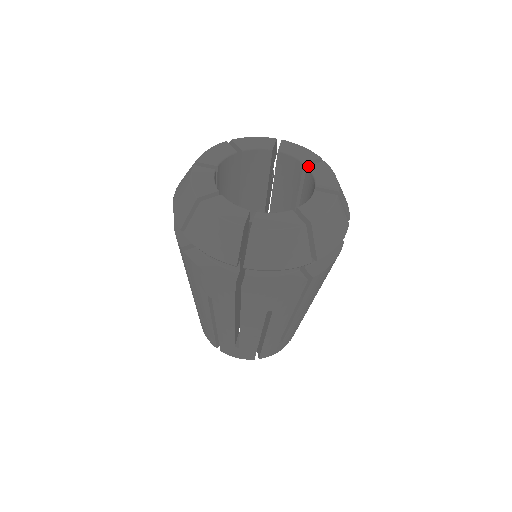
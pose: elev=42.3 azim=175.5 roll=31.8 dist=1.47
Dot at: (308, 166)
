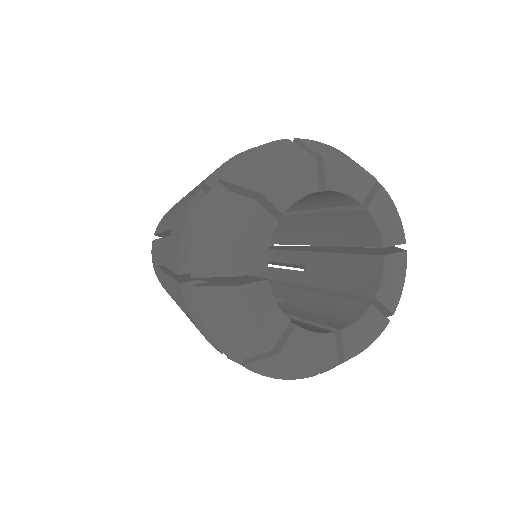
Dot at: (386, 255)
